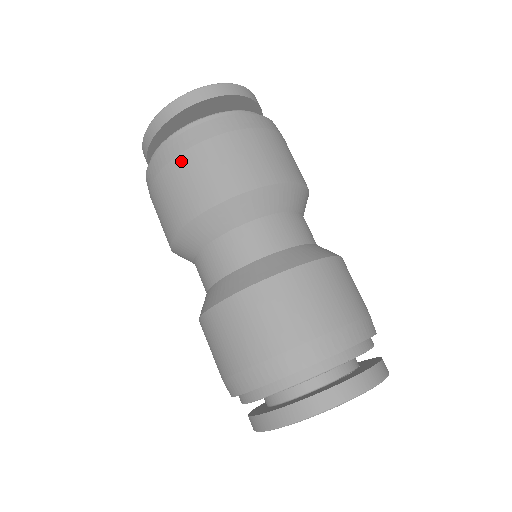
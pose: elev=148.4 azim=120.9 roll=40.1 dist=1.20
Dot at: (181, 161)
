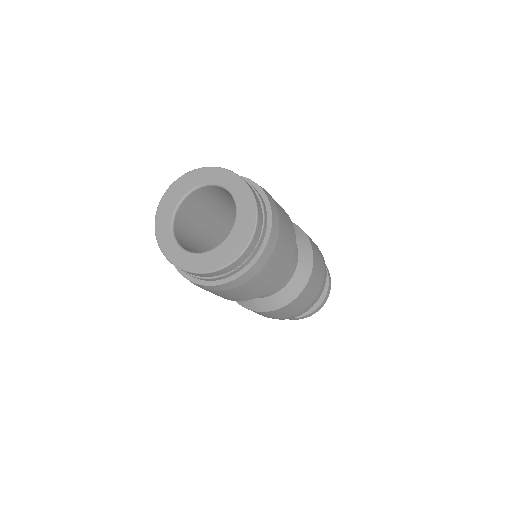
Dot at: (230, 291)
